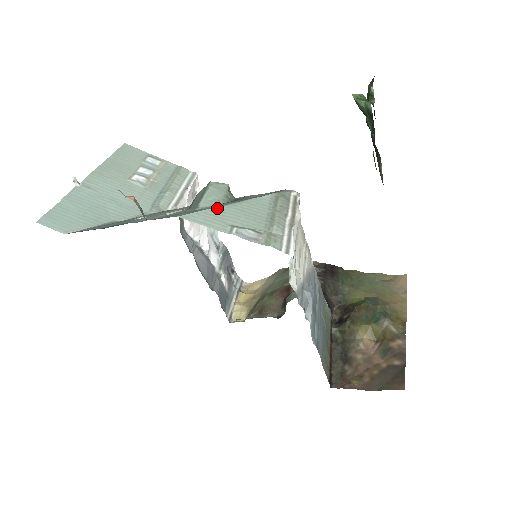
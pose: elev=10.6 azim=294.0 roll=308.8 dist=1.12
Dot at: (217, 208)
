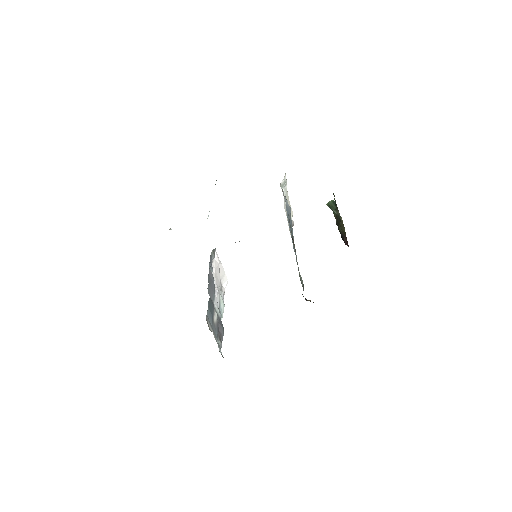
Dot at: occluded
